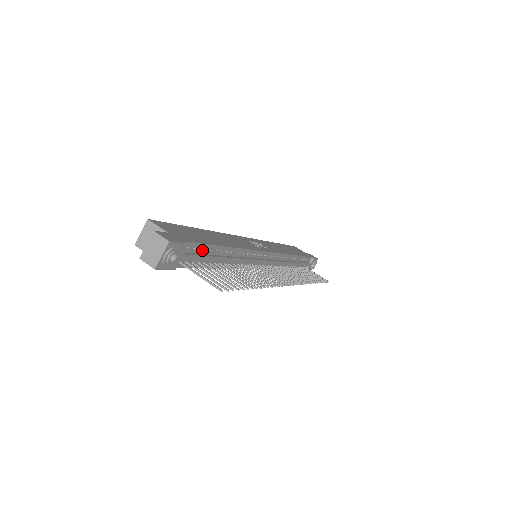
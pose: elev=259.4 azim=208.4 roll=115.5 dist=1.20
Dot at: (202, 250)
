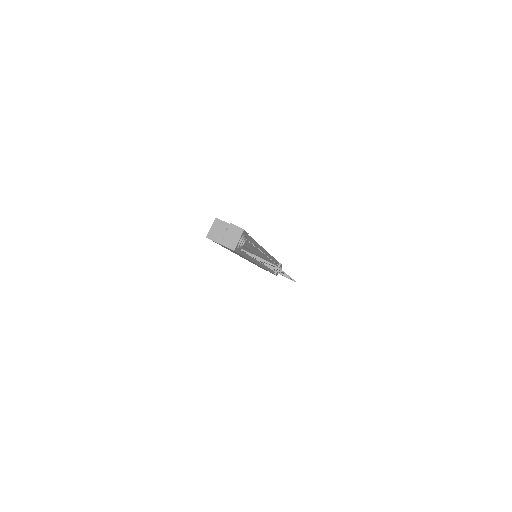
Dot at: (248, 241)
